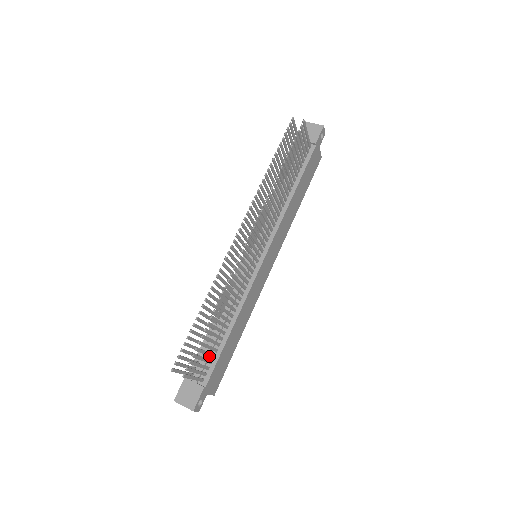
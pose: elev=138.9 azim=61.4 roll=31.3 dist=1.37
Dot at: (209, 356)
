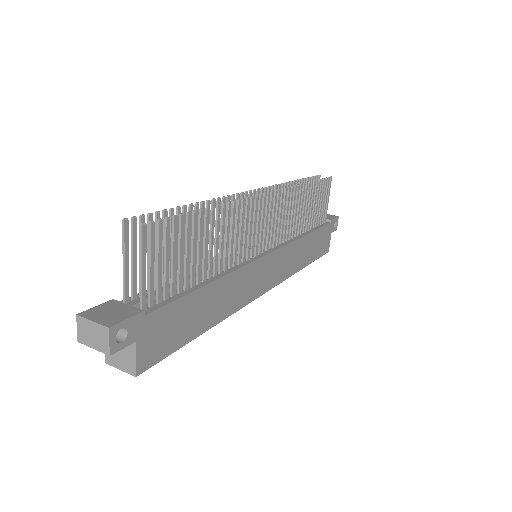
Dot at: (172, 276)
